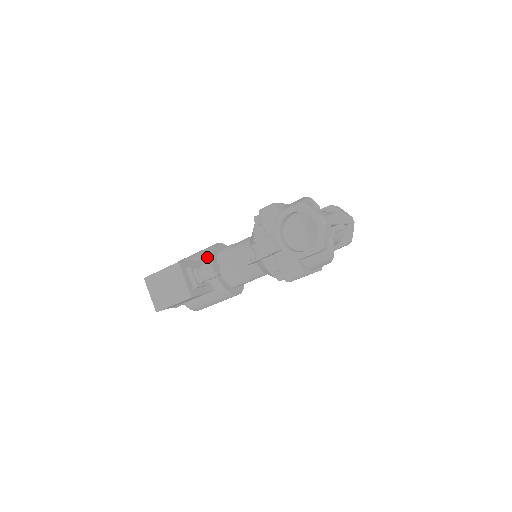
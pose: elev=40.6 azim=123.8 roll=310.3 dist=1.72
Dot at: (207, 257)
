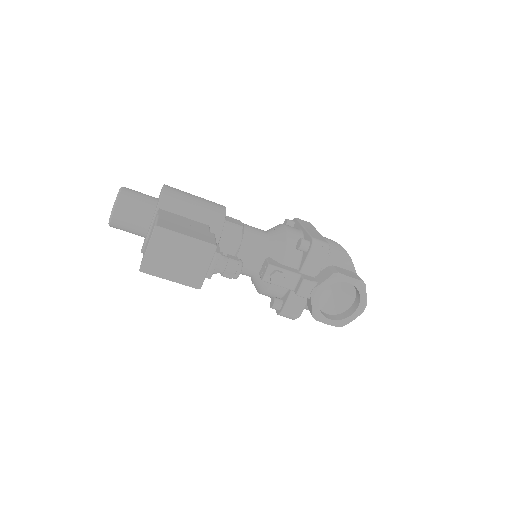
Dot at: (217, 228)
